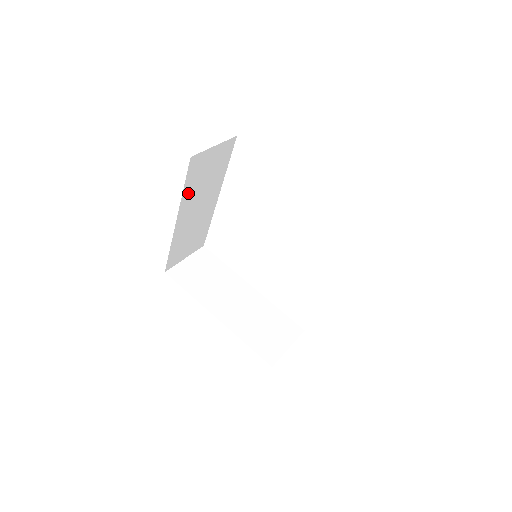
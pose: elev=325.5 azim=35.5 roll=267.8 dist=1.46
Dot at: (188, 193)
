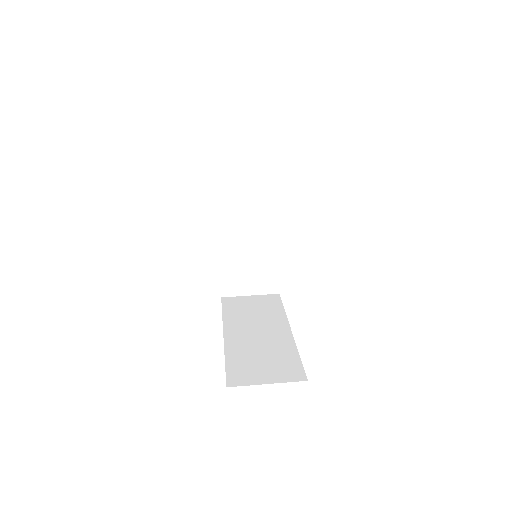
Dot at: occluded
